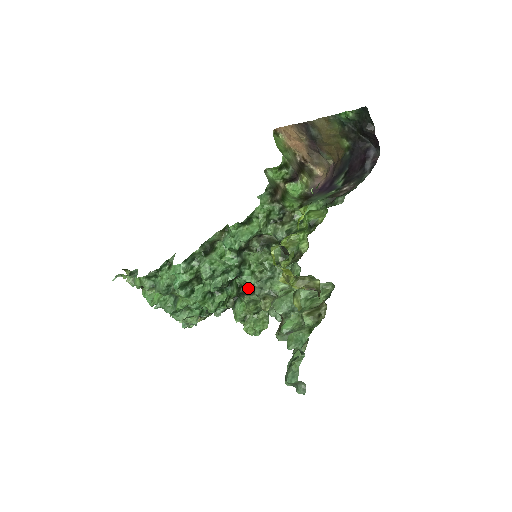
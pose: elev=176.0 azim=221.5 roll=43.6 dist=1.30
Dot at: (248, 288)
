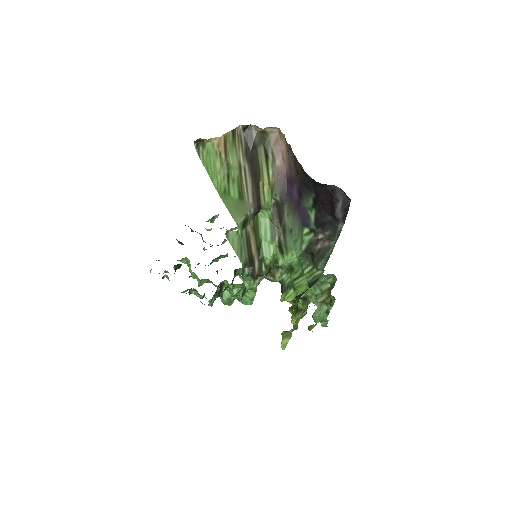
Dot at: occluded
